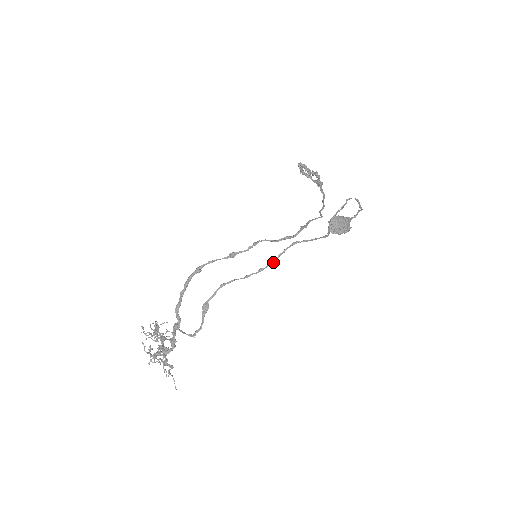
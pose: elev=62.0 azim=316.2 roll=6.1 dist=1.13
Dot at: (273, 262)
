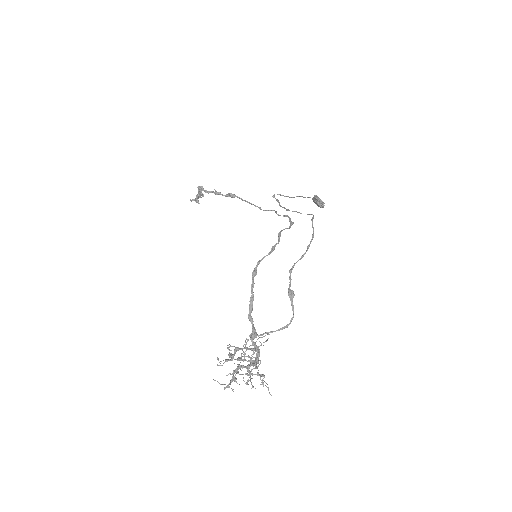
Dot at: (313, 237)
